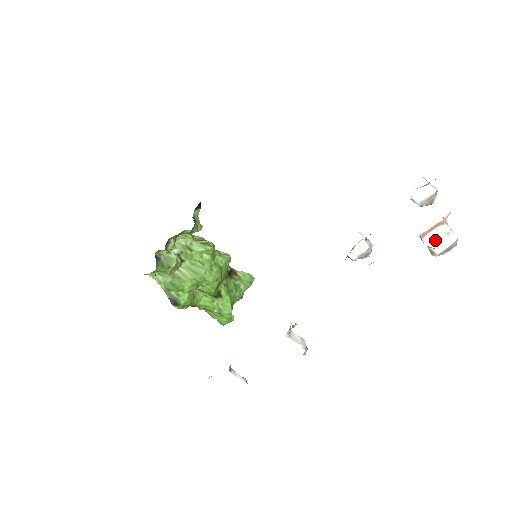
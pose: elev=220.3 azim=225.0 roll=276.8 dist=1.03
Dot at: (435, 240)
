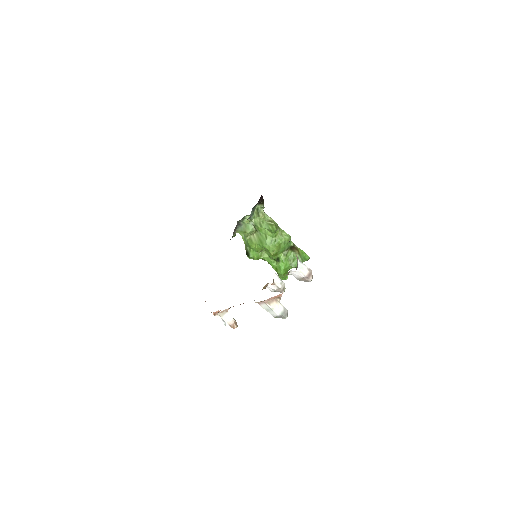
Dot at: (267, 309)
